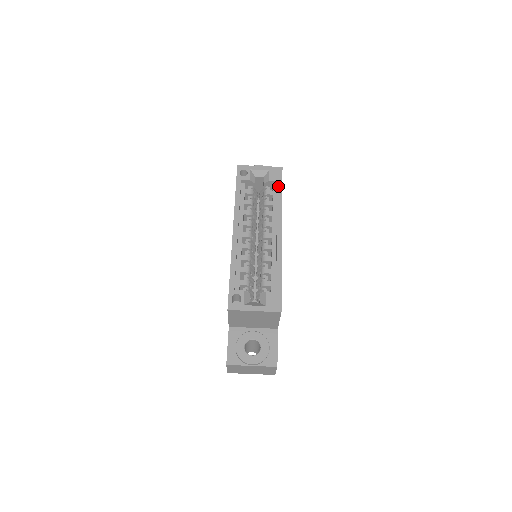
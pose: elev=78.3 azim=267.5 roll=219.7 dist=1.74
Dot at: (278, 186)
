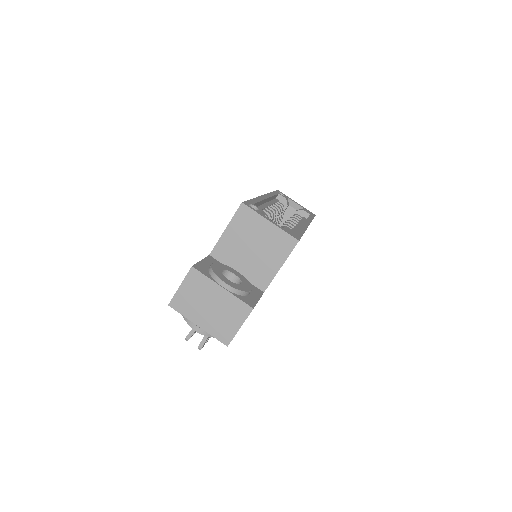
Dot at: (310, 215)
